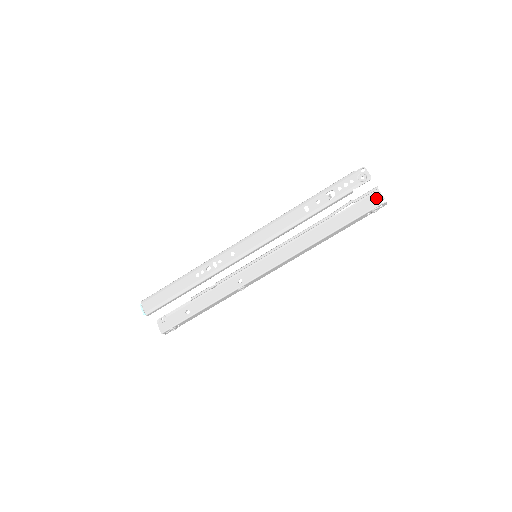
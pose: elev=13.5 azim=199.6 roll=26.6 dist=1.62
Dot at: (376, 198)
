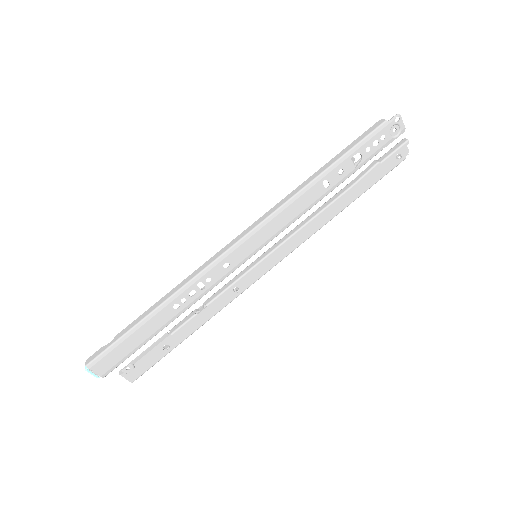
Dot at: (401, 153)
